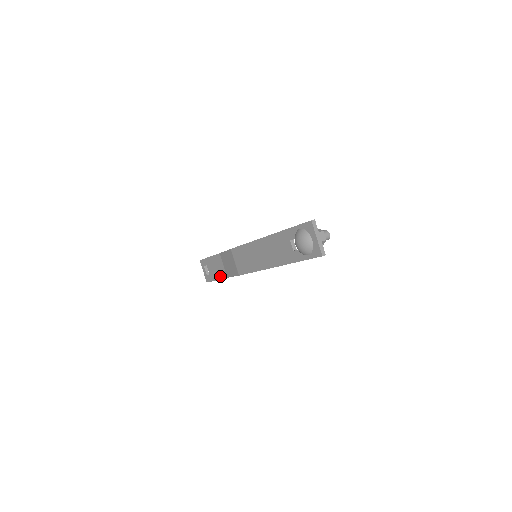
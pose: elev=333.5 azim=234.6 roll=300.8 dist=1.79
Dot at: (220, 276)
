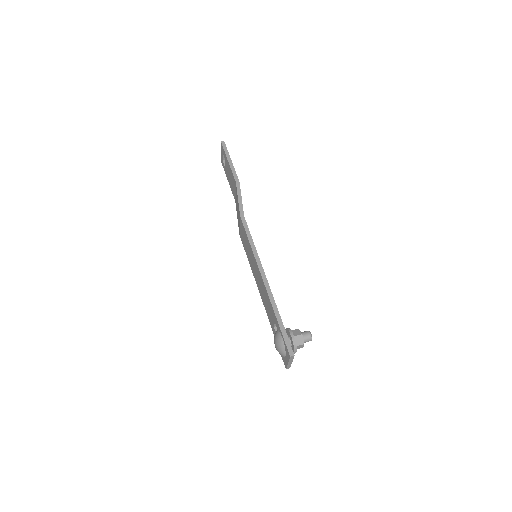
Dot at: (231, 188)
